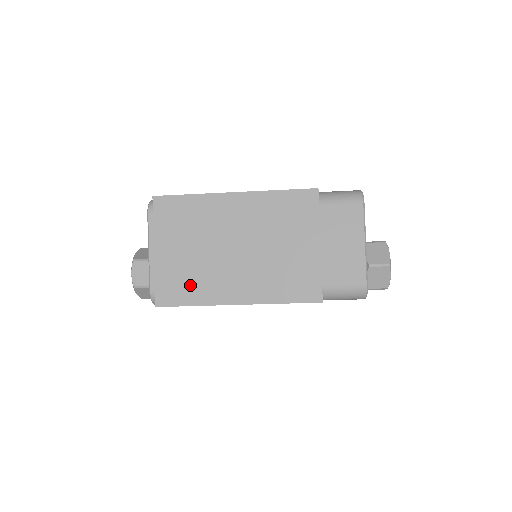
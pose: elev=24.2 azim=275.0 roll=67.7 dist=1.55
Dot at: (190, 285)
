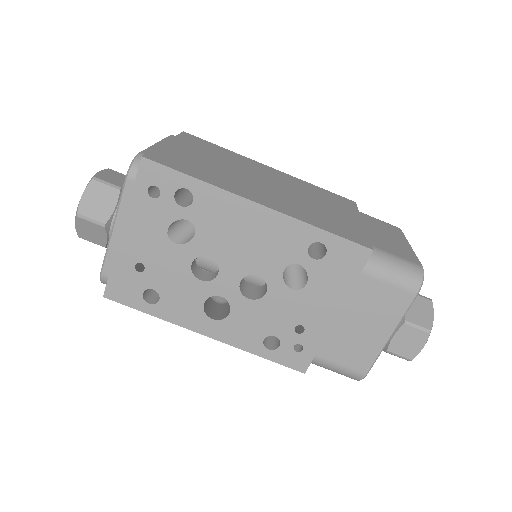
Dot at: (200, 170)
